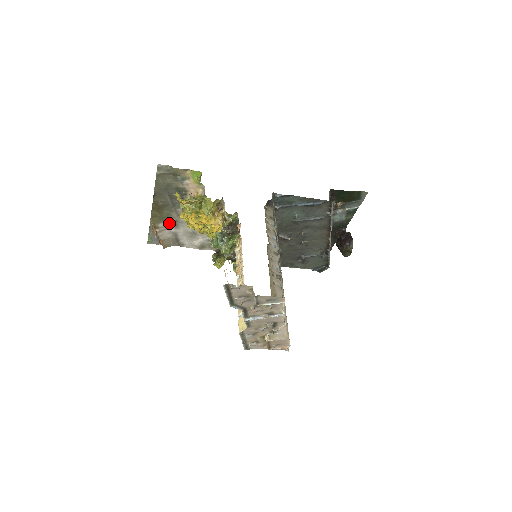
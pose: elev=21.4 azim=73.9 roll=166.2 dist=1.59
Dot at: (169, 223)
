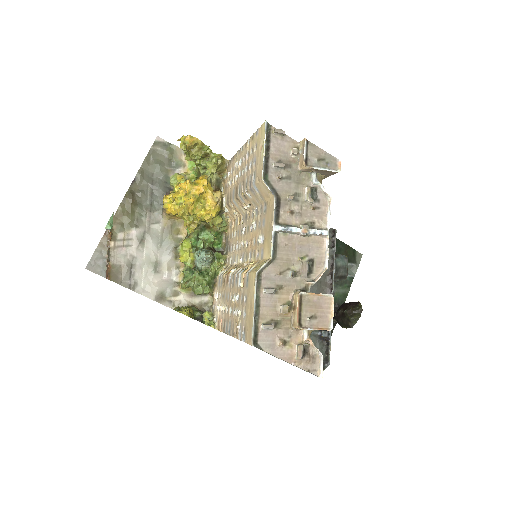
Dot at: (133, 236)
